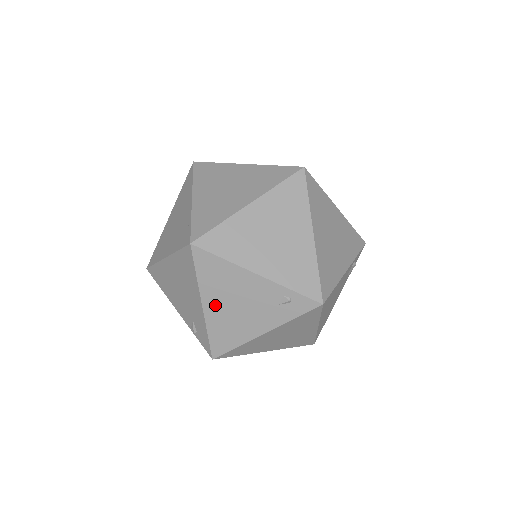
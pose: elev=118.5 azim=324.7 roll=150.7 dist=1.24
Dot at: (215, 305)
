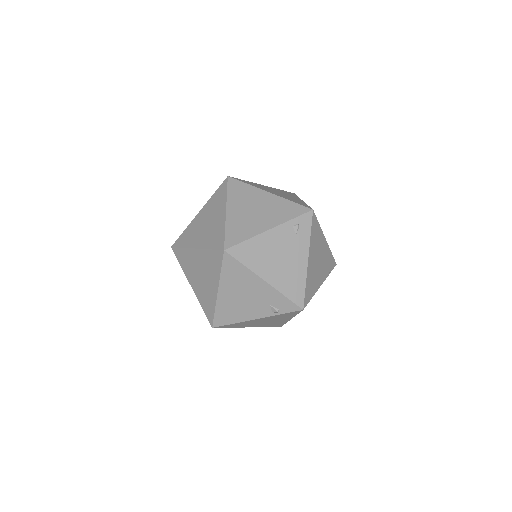
Dot at: (270, 273)
